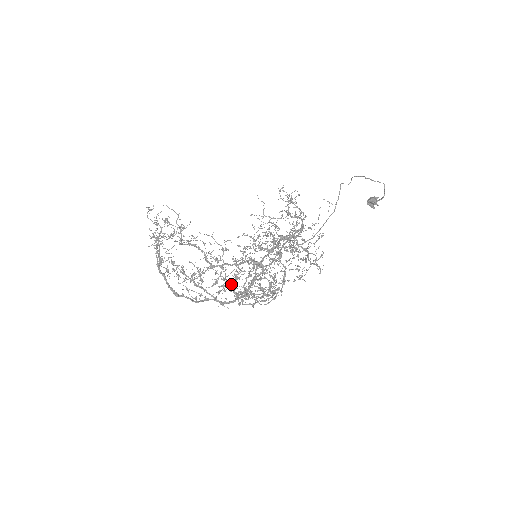
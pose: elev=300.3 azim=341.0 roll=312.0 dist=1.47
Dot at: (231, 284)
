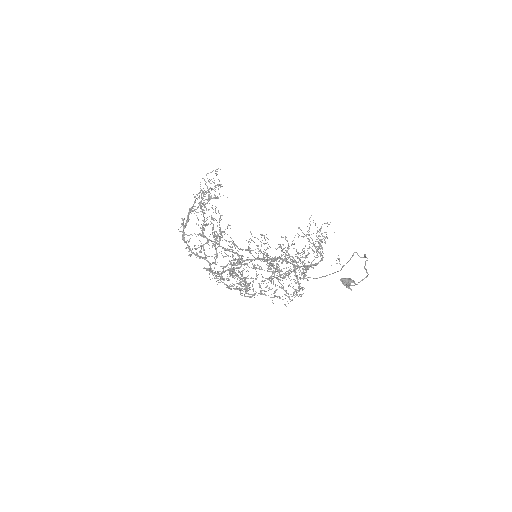
Dot at: occluded
